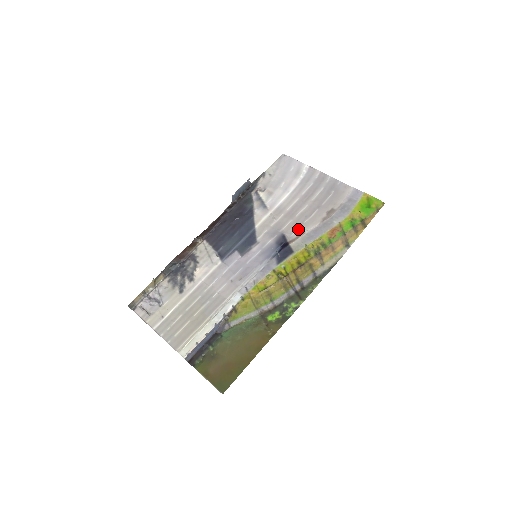
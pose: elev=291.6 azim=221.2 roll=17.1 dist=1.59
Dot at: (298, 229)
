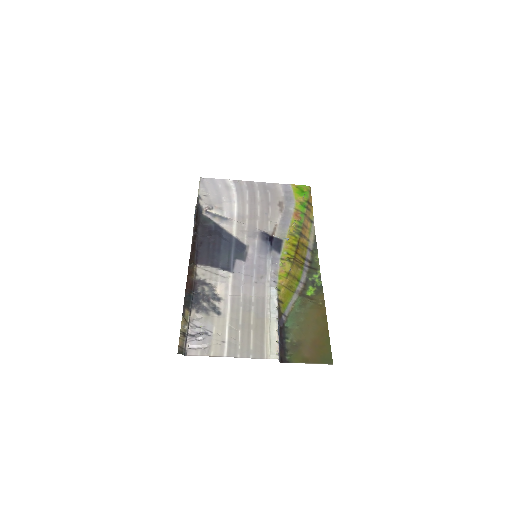
Dot at: (269, 224)
